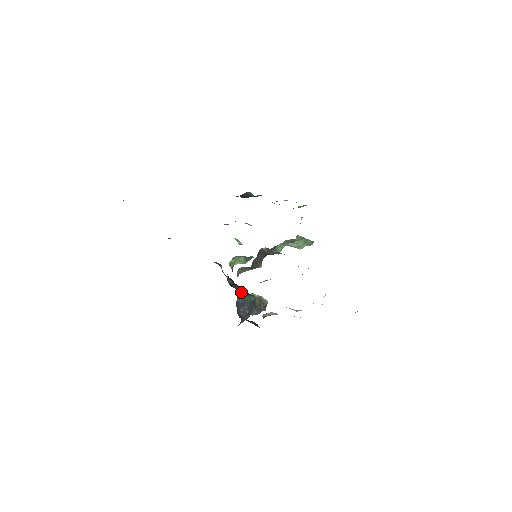
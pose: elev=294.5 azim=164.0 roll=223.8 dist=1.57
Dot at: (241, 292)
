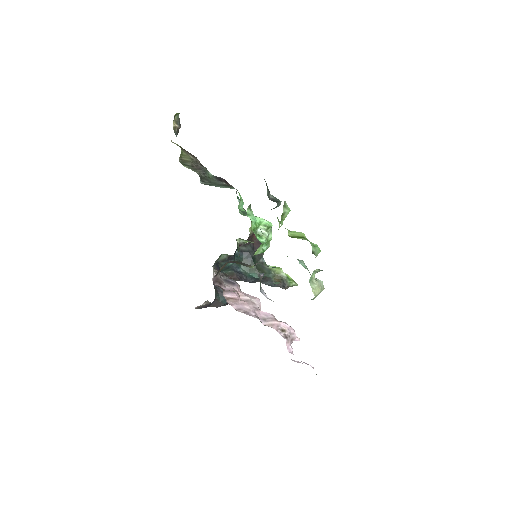
Dot at: occluded
